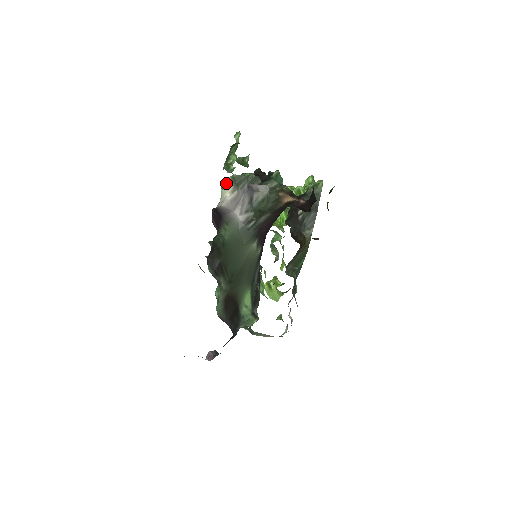
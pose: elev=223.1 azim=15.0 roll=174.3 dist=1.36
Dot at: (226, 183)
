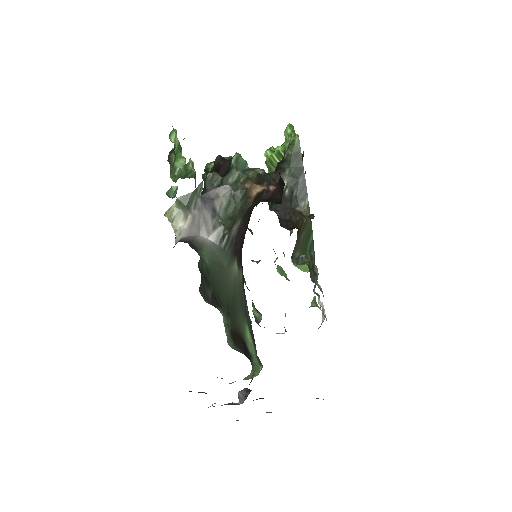
Dot at: (173, 213)
